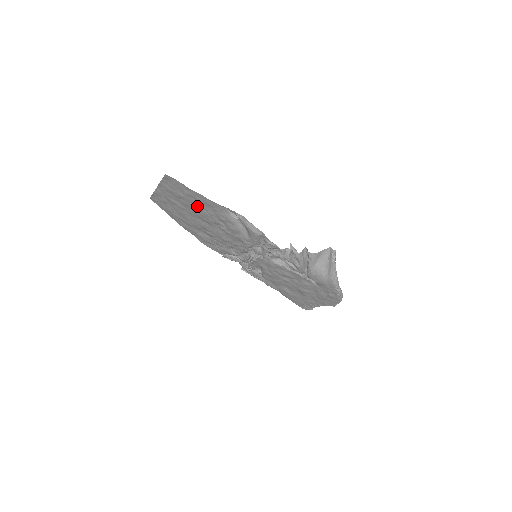
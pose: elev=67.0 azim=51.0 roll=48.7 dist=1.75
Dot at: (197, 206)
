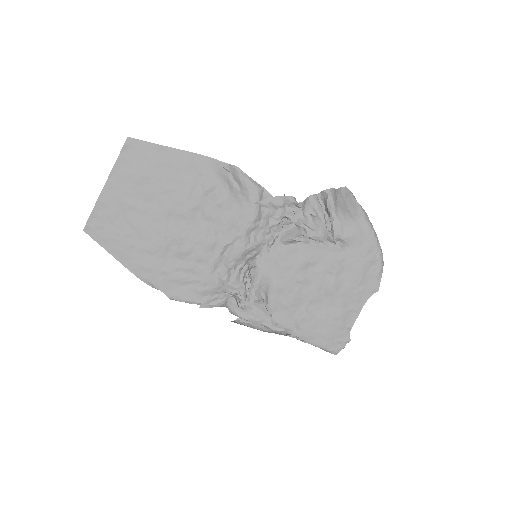
Dot at: (170, 183)
